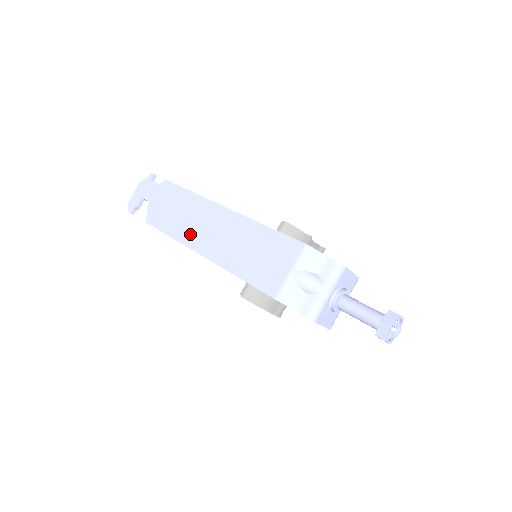
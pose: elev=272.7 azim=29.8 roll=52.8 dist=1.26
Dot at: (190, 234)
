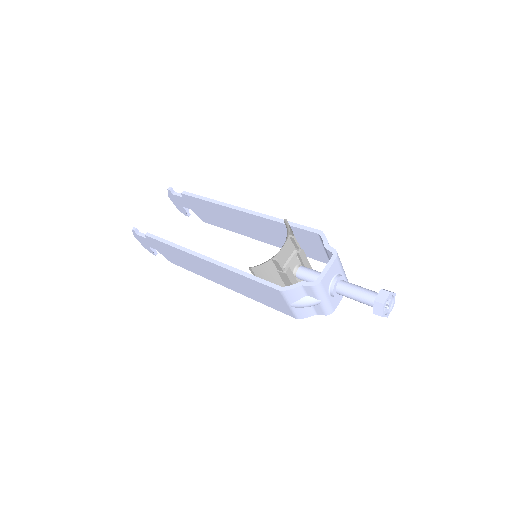
Dot at: (205, 274)
